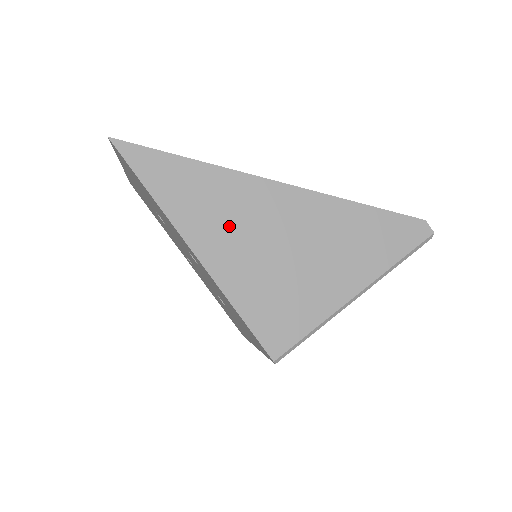
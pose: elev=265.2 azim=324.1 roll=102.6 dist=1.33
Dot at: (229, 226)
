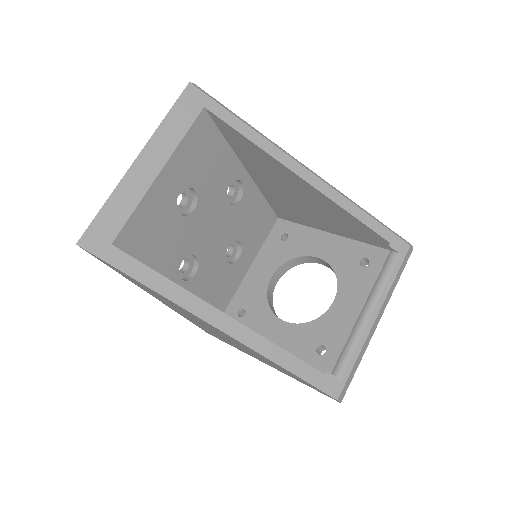
Dot at: (180, 310)
